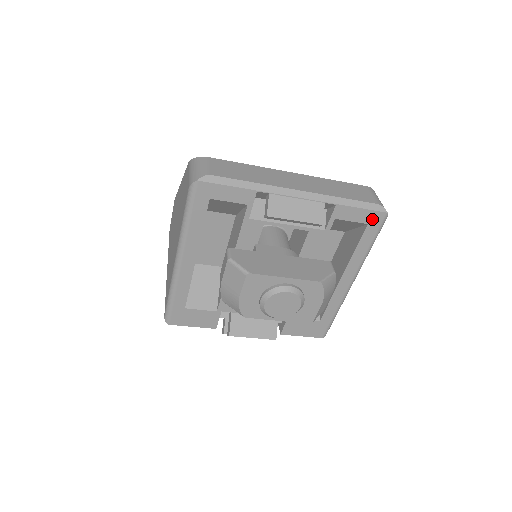
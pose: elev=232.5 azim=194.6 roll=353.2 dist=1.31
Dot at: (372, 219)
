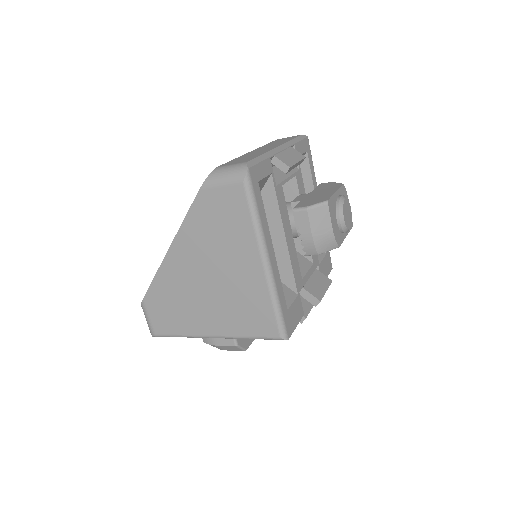
Dot at: (306, 146)
